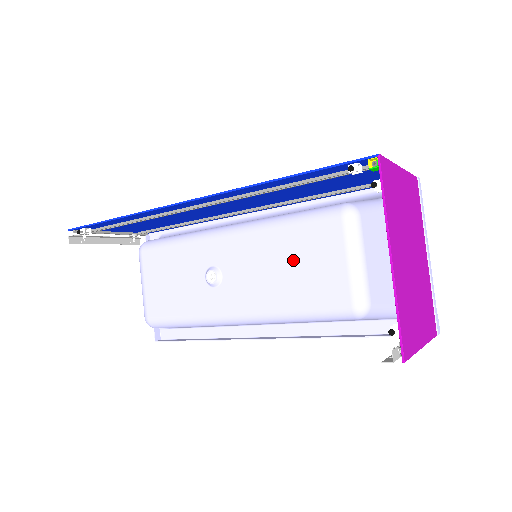
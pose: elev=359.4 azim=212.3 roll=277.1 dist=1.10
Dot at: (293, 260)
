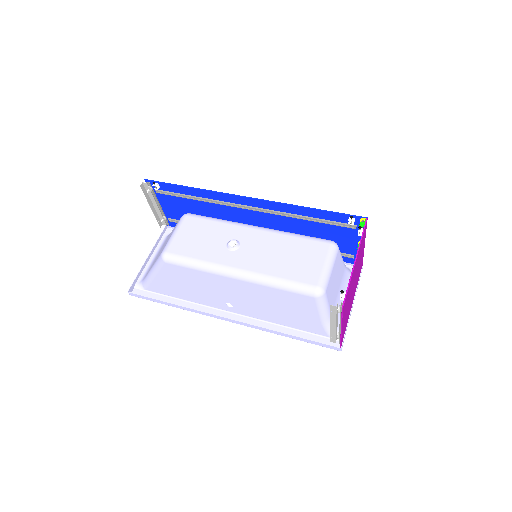
Dot at: (292, 254)
